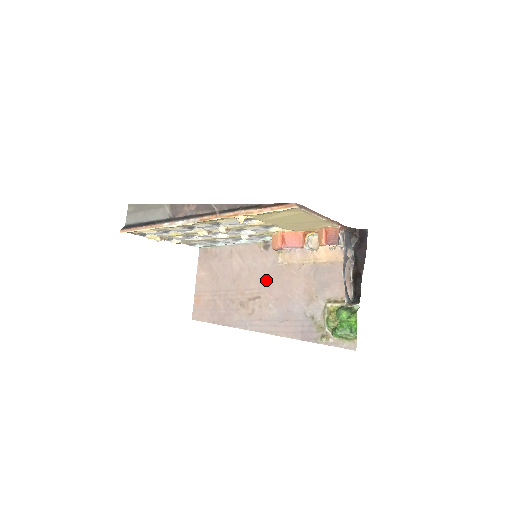
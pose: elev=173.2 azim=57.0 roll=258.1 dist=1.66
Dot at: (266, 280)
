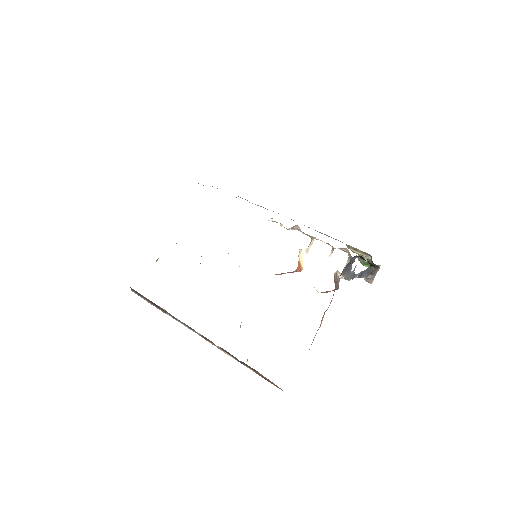
Dot at: occluded
